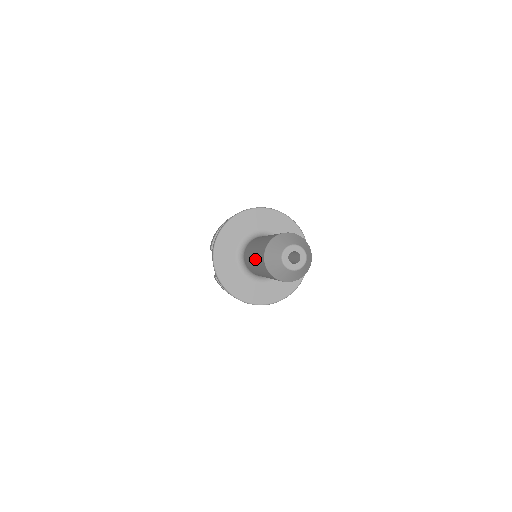
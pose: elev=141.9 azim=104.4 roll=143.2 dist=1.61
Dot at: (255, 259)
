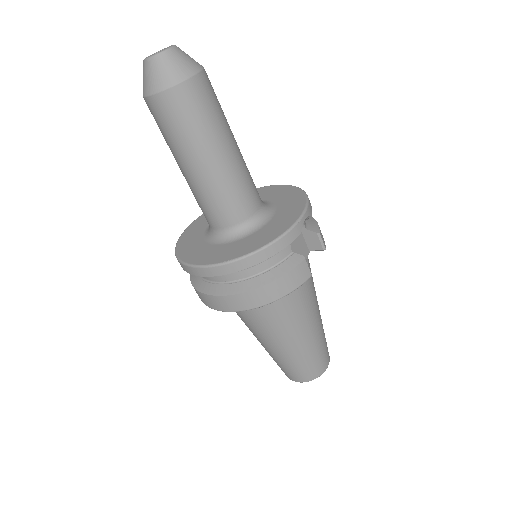
Dot at: occluded
